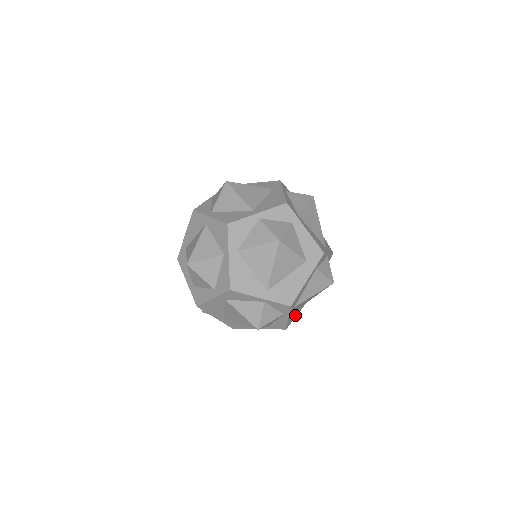
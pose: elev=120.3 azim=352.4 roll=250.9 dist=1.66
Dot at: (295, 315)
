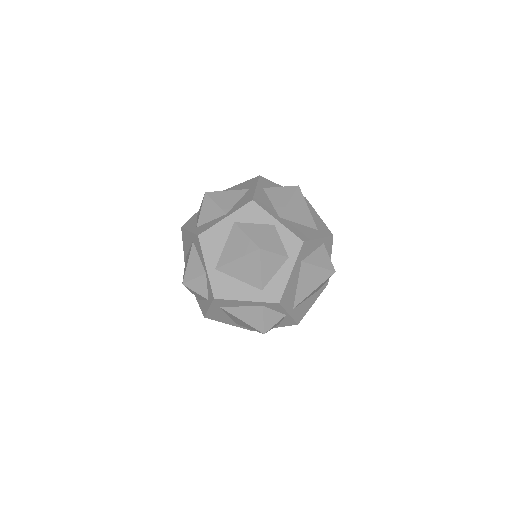
Dot at: (222, 320)
